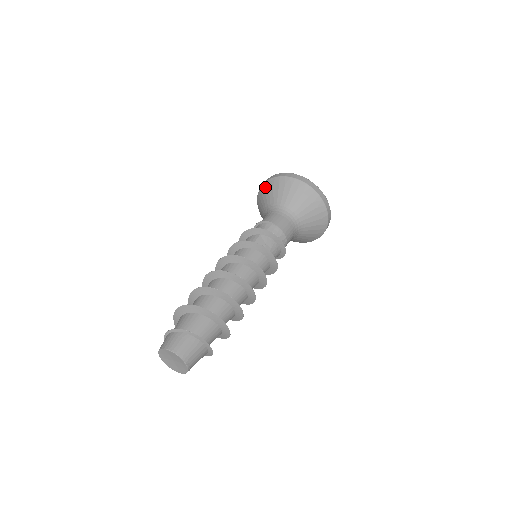
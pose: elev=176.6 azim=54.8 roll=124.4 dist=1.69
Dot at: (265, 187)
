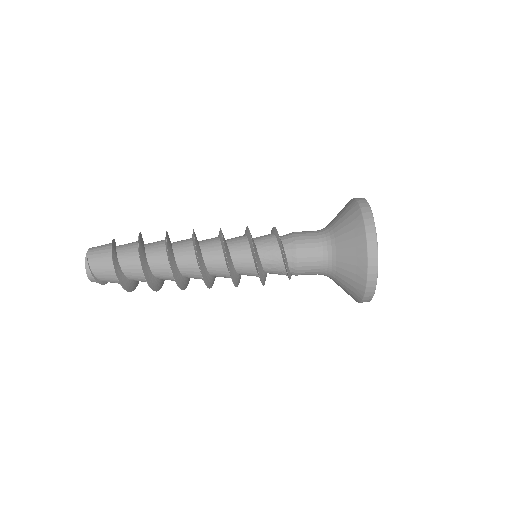
Dot at: occluded
